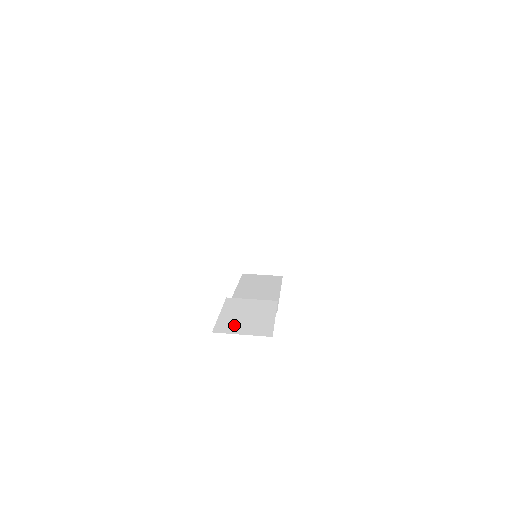
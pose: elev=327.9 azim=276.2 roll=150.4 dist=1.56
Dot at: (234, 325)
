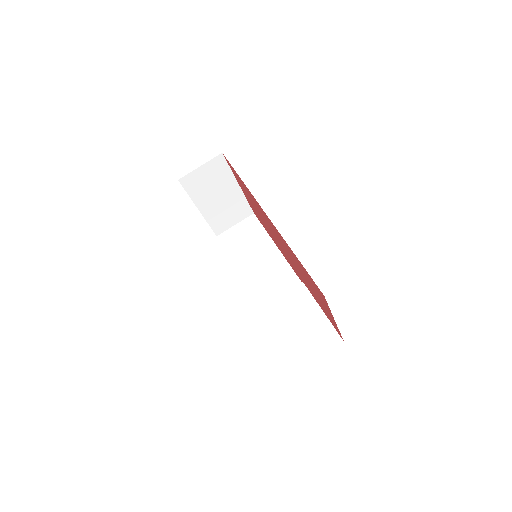
Dot at: (302, 348)
